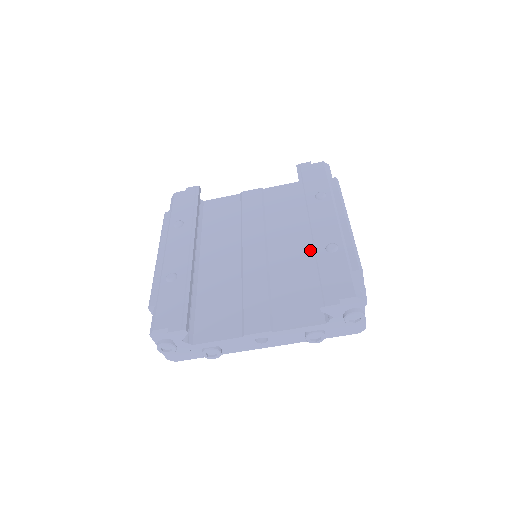
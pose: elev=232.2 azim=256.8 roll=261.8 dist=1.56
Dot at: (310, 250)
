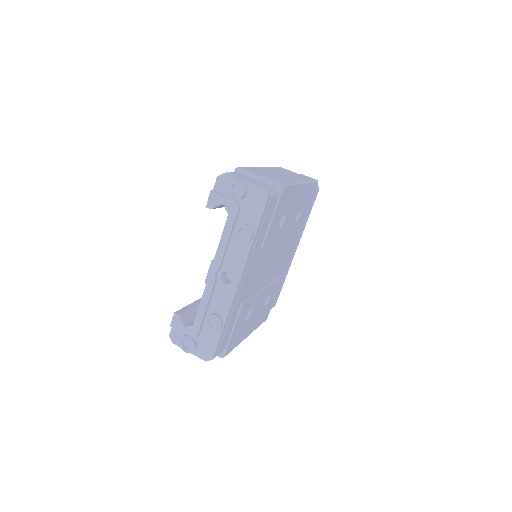
Dot at: occluded
